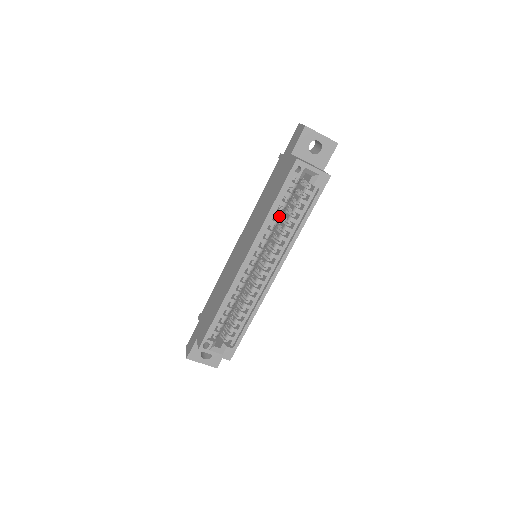
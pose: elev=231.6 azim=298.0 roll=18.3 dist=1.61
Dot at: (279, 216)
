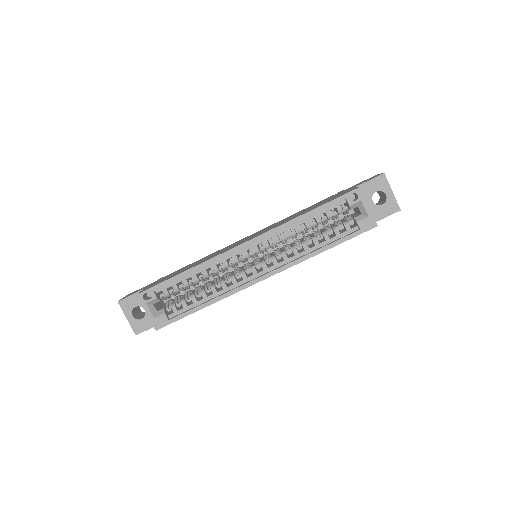
Dot at: occluded
